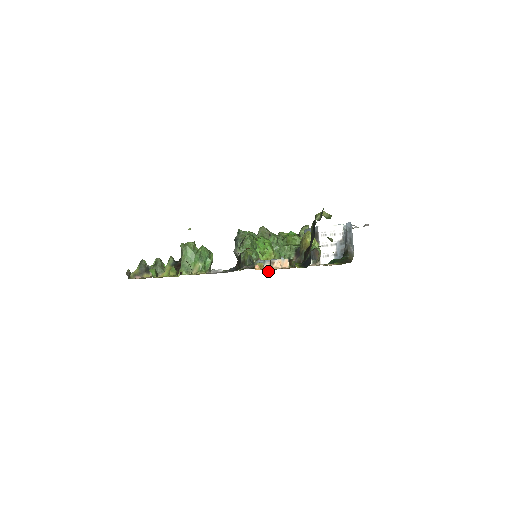
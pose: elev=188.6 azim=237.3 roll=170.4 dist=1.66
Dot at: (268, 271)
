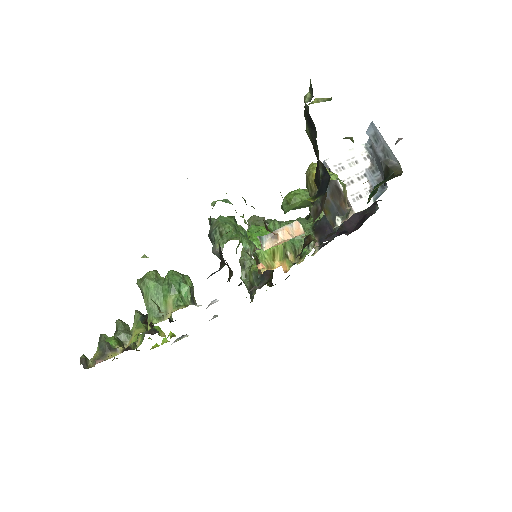
Dot at: (283, 270)
